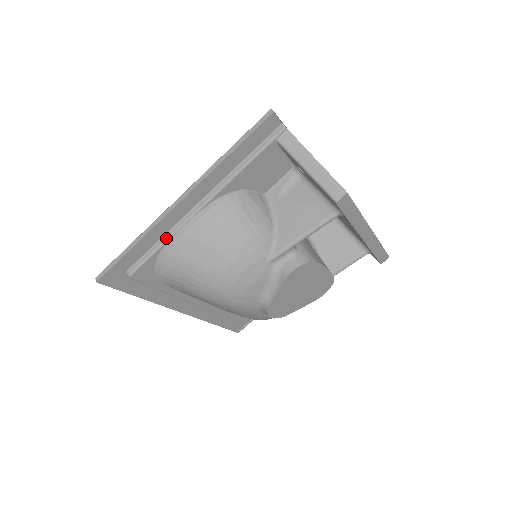
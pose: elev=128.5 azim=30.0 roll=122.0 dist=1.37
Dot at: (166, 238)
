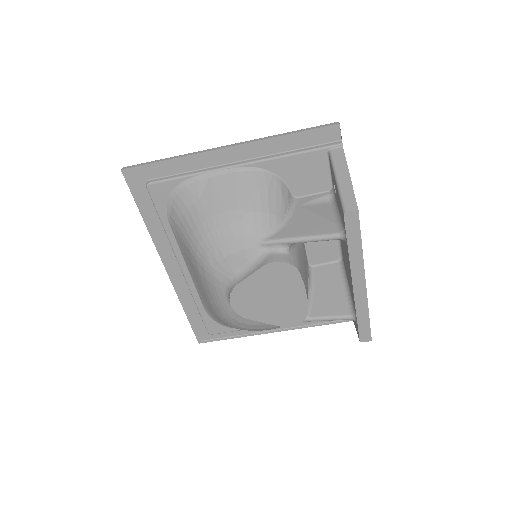
Dot at: (195, 172)
